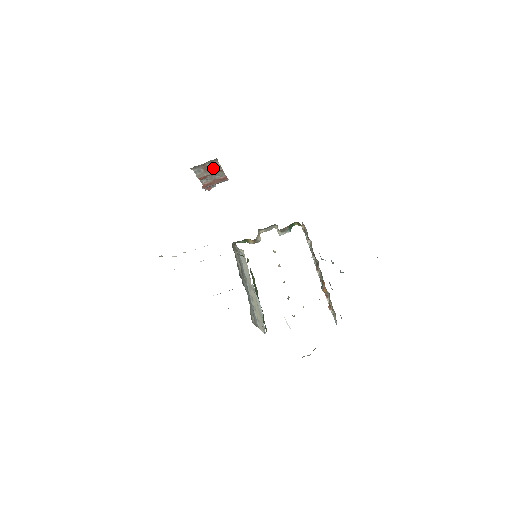
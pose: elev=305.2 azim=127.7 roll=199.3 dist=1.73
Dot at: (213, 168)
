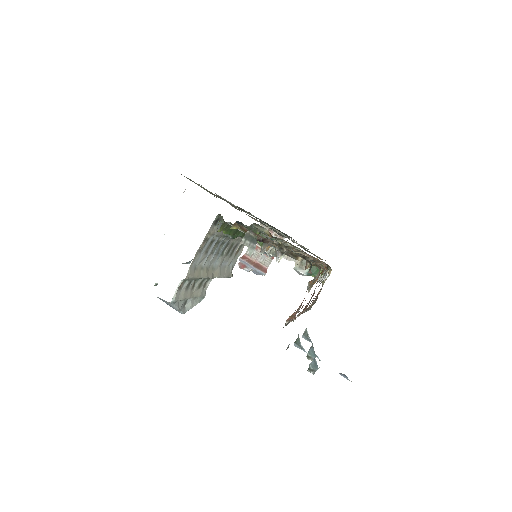
Dot at: occluded
